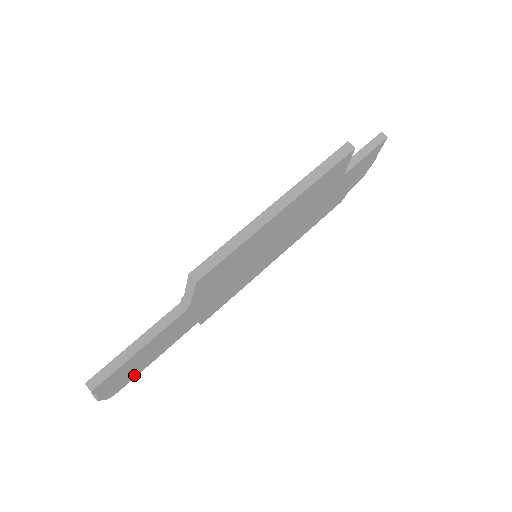
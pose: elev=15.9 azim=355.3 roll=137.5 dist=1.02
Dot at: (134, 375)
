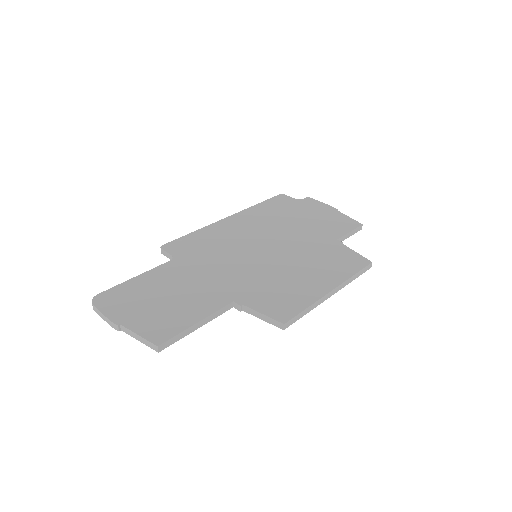
Dot at: occluded
